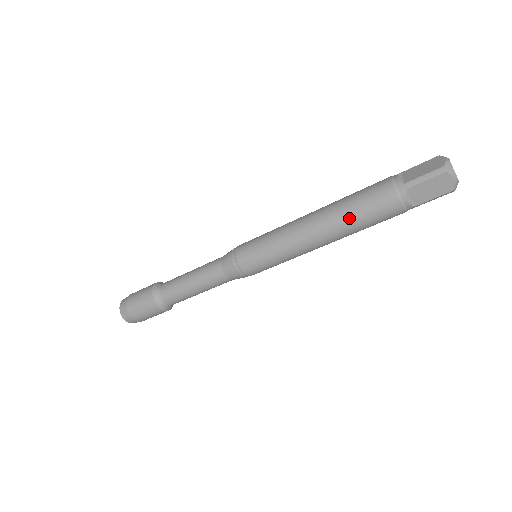
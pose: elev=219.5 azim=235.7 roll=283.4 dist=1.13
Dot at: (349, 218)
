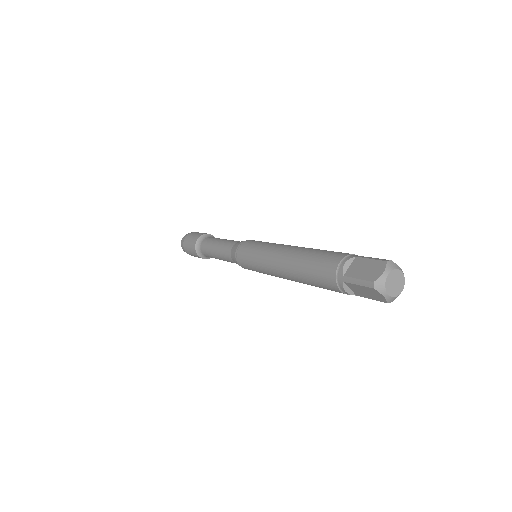
Dot at: (303, 276)
